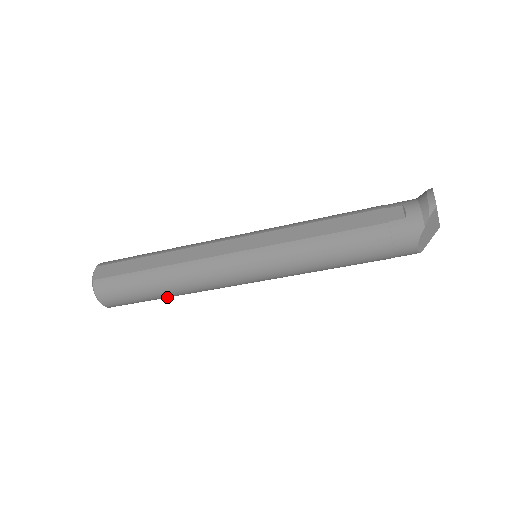
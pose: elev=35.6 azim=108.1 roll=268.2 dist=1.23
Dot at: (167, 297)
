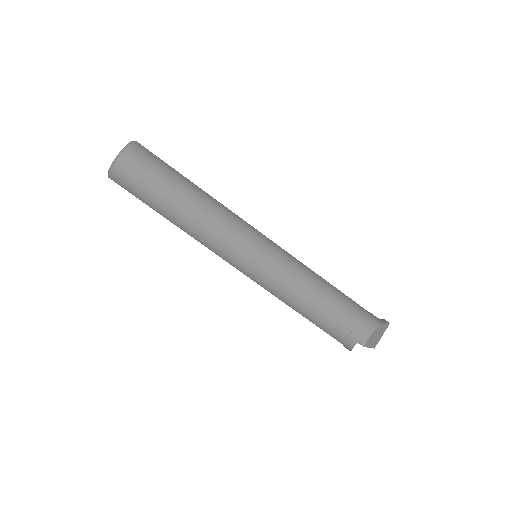
Dot at: (171, 209)
